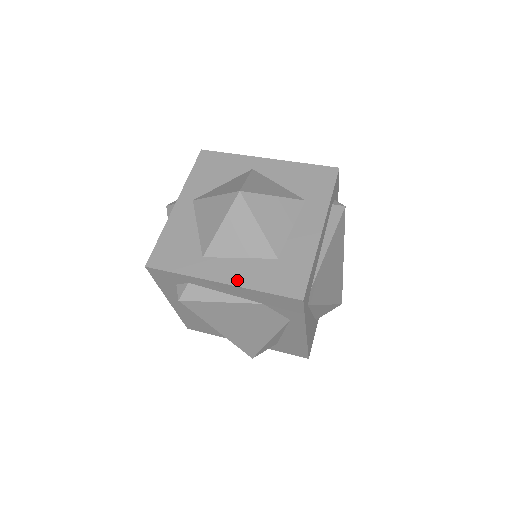
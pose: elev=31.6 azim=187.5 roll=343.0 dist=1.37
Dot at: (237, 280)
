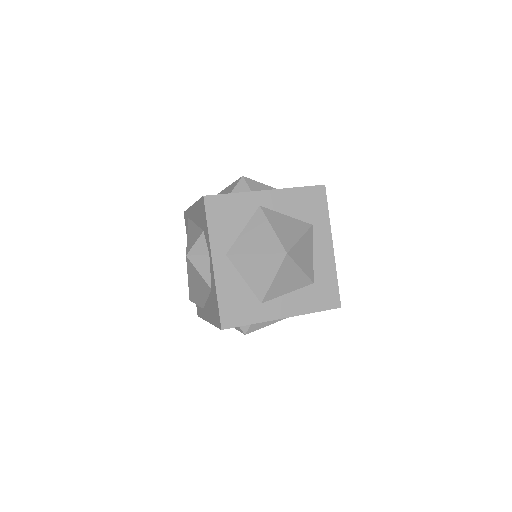
Dot at: (294, 311)
